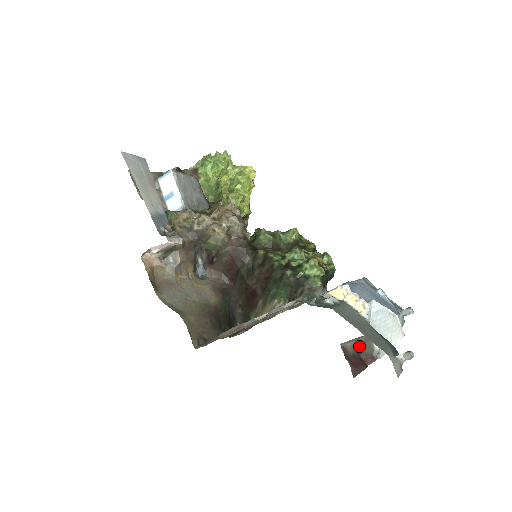
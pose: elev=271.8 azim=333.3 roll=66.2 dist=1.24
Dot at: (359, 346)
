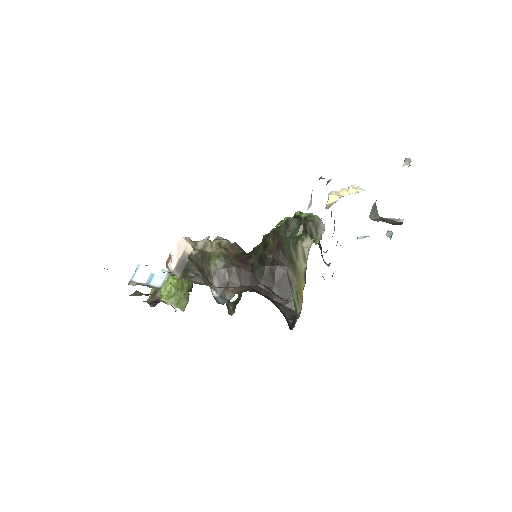
Dot at: (382, 220)
